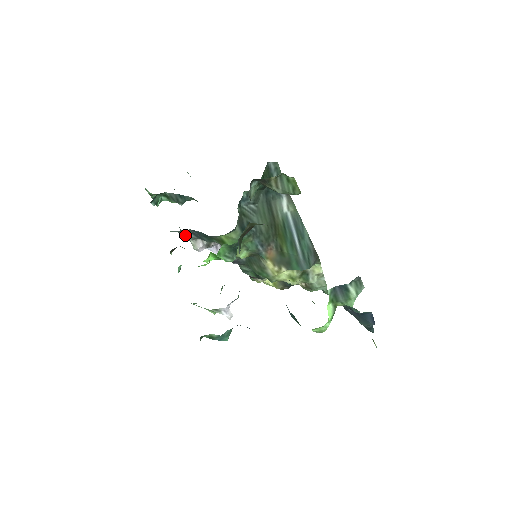
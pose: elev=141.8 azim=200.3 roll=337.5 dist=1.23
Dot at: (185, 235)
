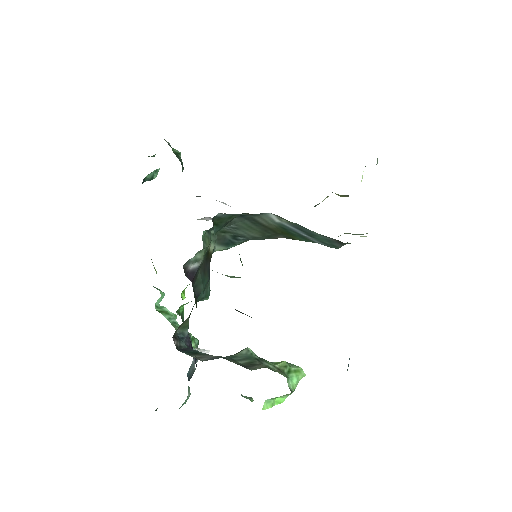
Dot at: occluded
